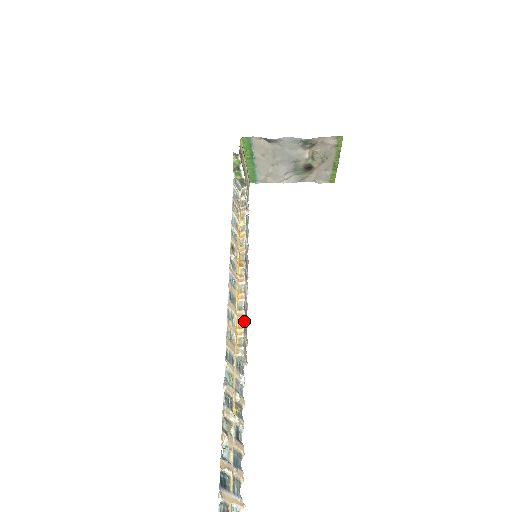
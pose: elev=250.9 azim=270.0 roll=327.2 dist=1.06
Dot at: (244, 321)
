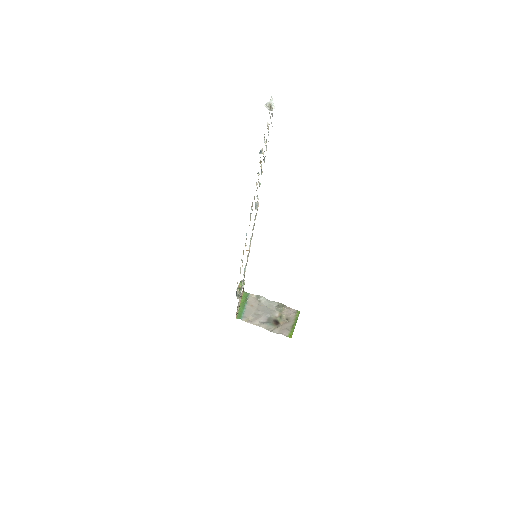
Dot at: (254, 224)
